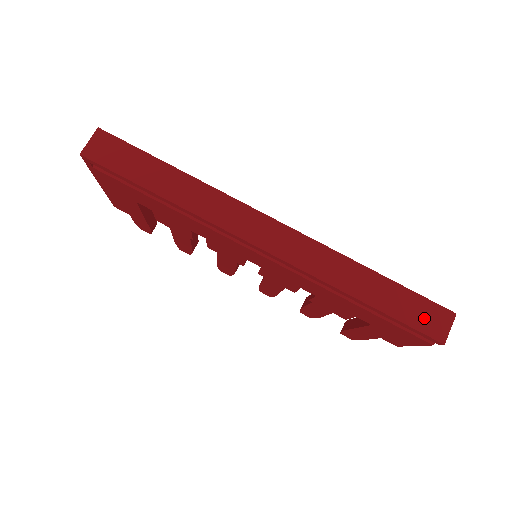
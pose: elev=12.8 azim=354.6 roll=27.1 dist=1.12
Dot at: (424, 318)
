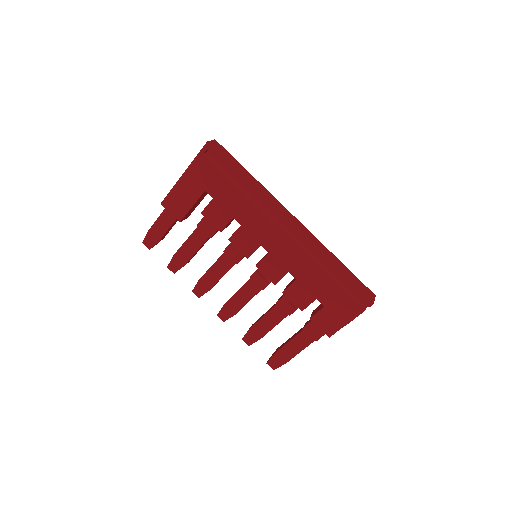
Dot at: (363, 289)
